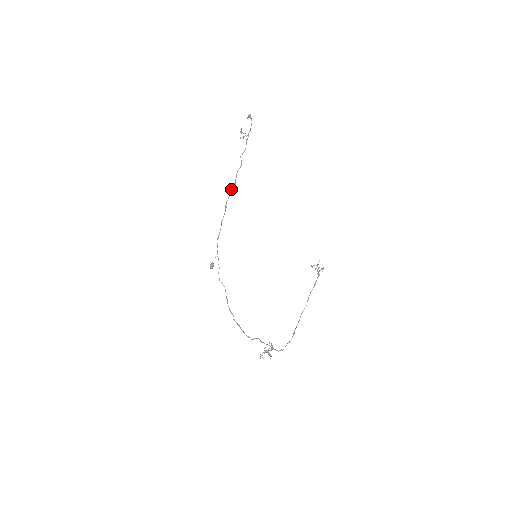
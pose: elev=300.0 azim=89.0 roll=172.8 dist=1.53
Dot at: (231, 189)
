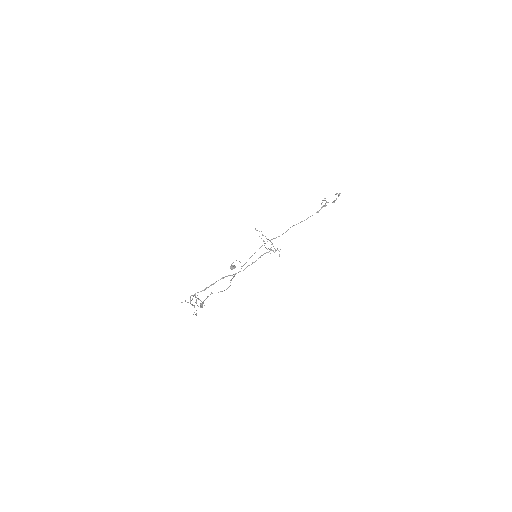
Dot at: (288, 229)
